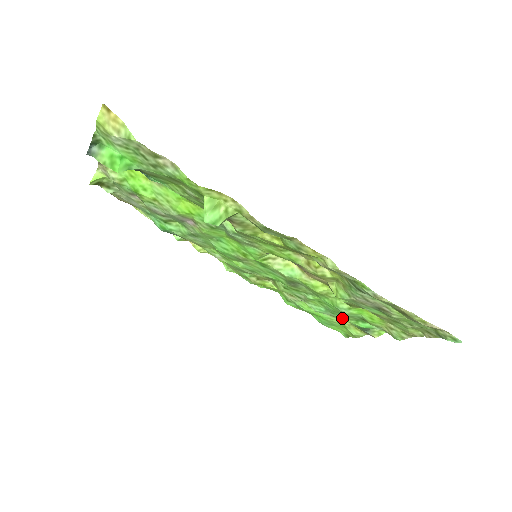
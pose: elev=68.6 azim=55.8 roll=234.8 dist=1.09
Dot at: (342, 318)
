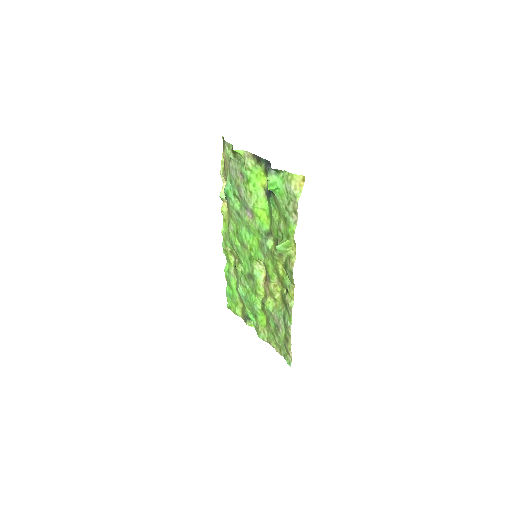
Dot at: (246, 305)
